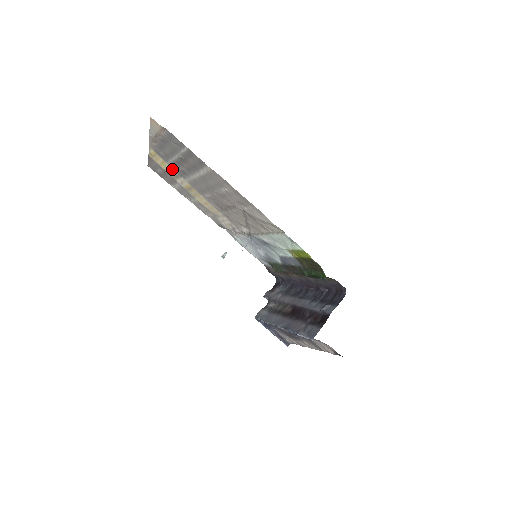
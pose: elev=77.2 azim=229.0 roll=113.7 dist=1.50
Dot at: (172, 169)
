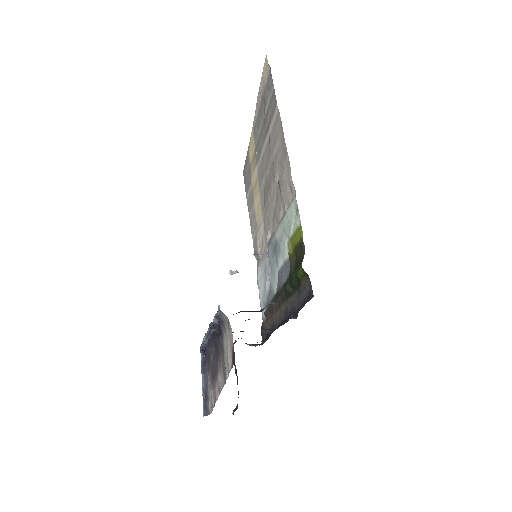
Dot at: (255, 154)
